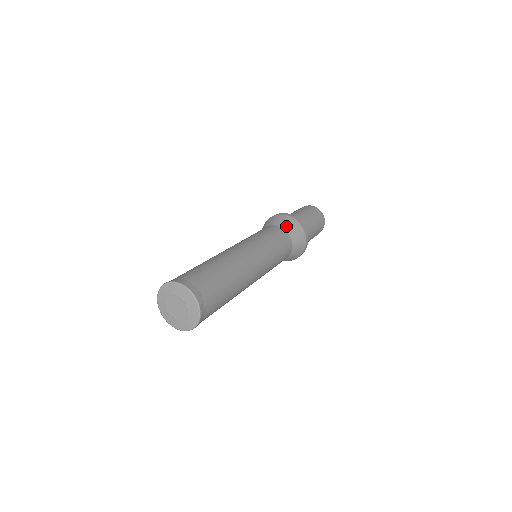
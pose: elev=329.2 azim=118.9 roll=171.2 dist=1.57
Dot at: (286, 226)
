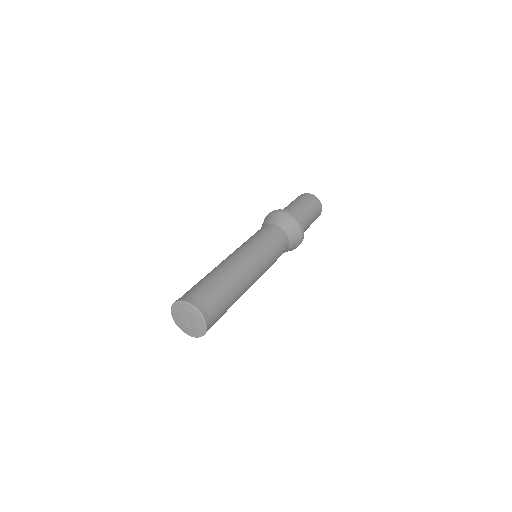
Dot at: (280, 222)
